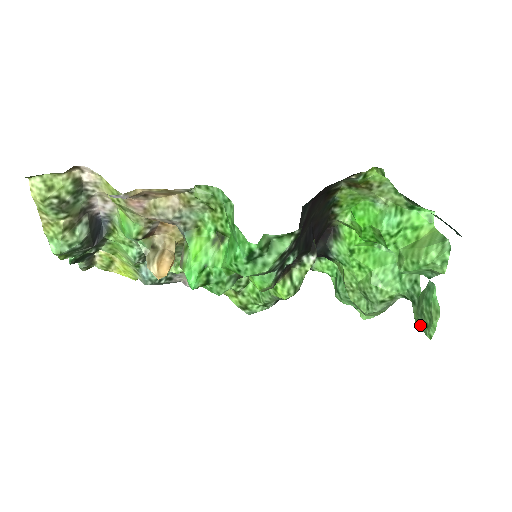
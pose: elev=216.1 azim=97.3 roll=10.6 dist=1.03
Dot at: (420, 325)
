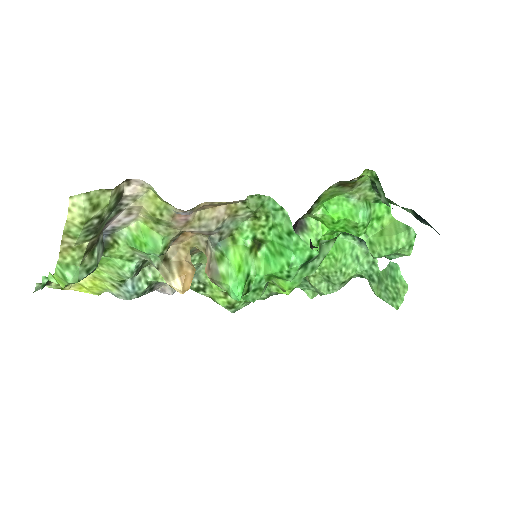
Dot at: (384, 299)
